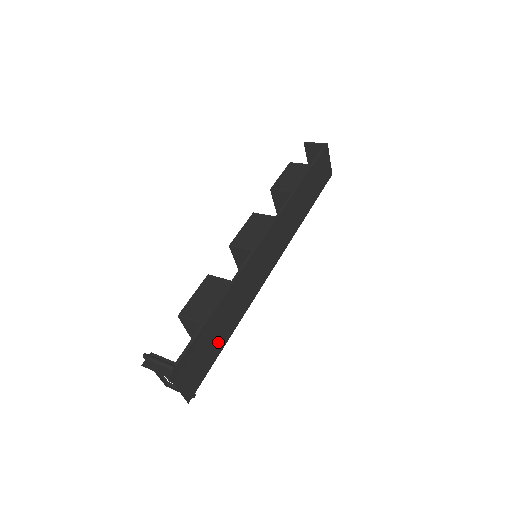
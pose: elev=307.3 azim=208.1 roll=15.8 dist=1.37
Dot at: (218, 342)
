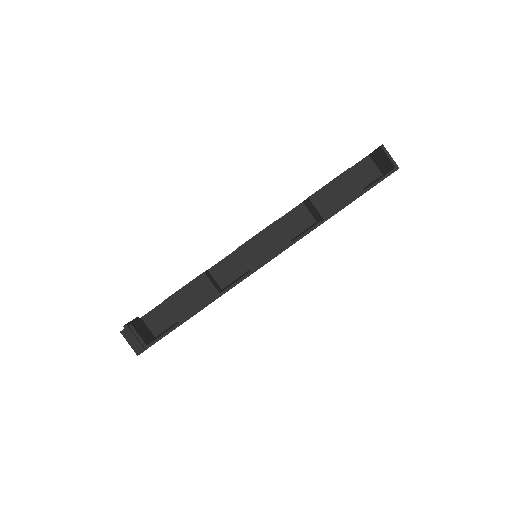
Dot at: occluded
